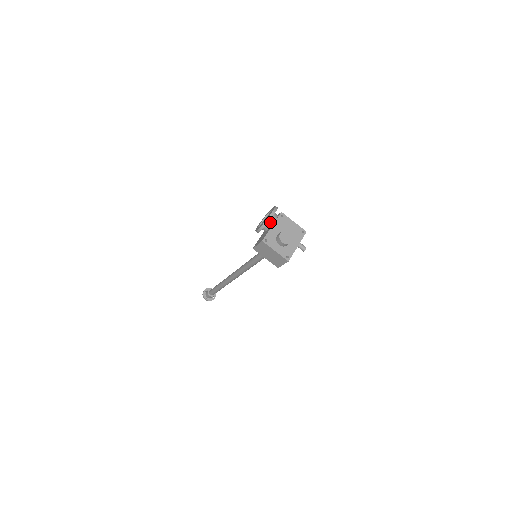
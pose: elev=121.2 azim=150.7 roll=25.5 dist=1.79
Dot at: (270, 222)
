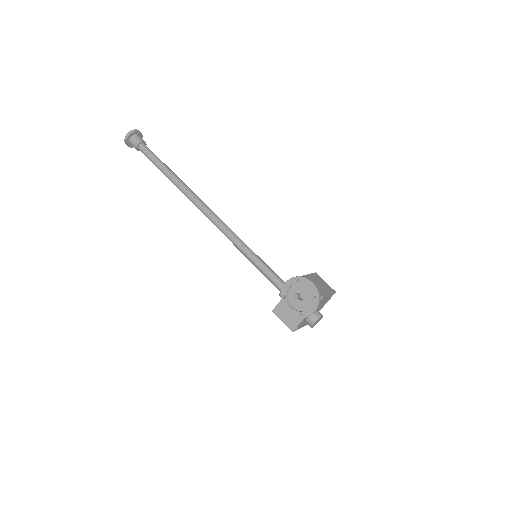
Dot at: (306, 309)
